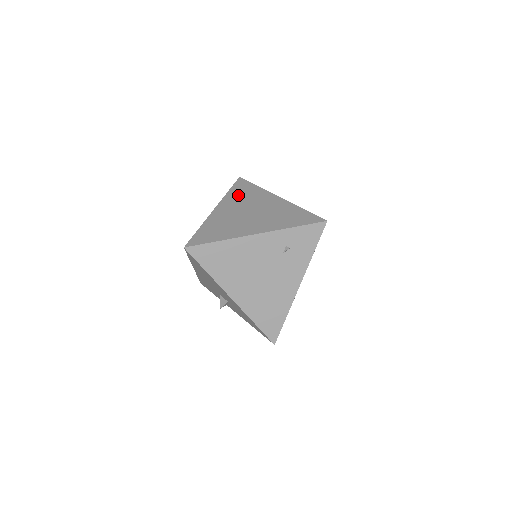
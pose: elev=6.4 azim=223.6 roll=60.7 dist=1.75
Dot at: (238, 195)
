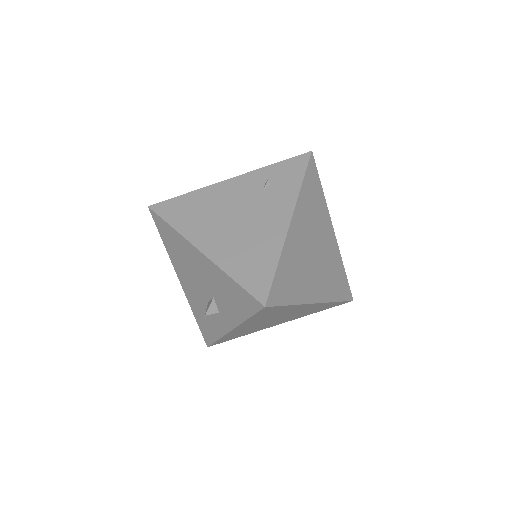
Dot at: occluded
